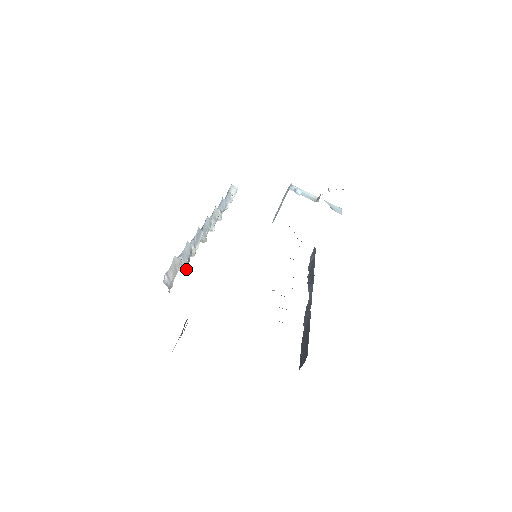
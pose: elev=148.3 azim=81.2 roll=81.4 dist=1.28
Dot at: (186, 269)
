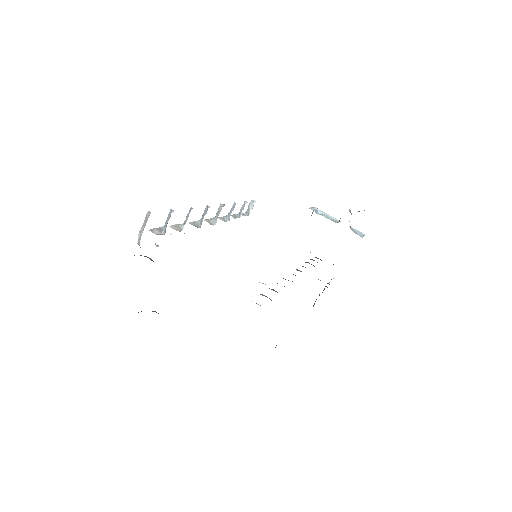
Dot at: (163, 234)
